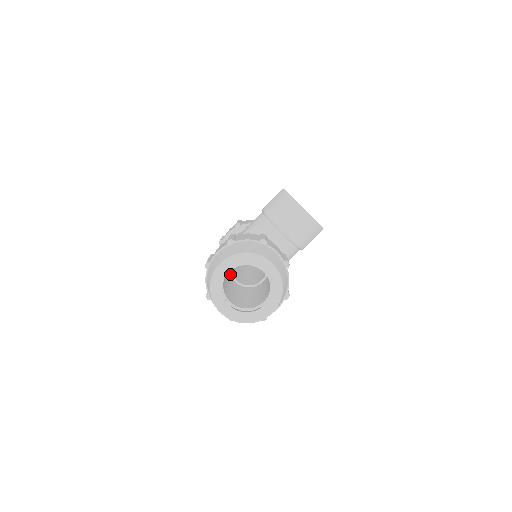
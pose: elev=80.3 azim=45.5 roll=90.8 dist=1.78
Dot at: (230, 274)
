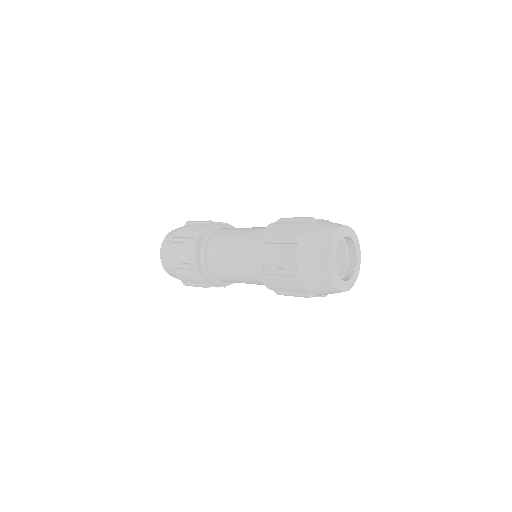
Dot at: occluded
